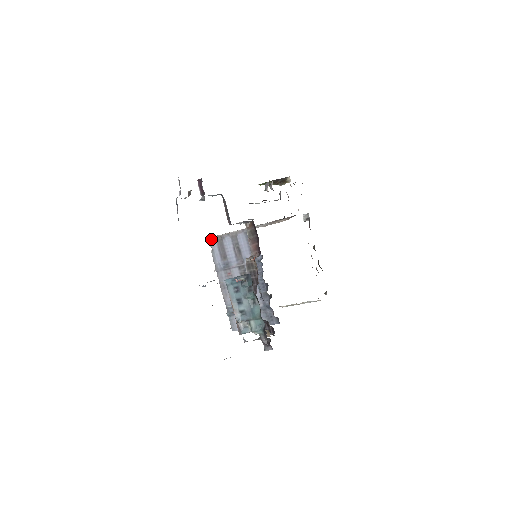
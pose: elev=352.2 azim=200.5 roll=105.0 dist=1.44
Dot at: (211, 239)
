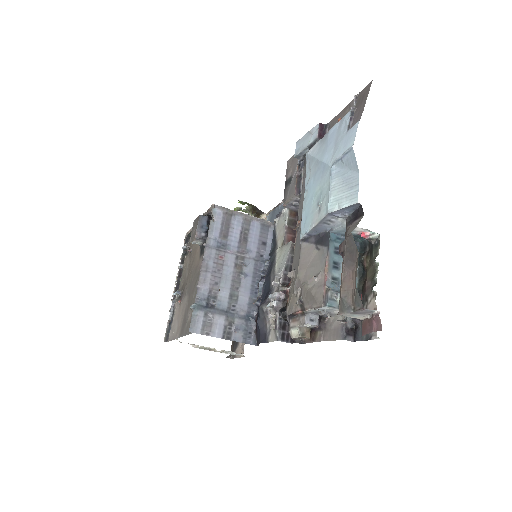
Dot at: (218, 207)
